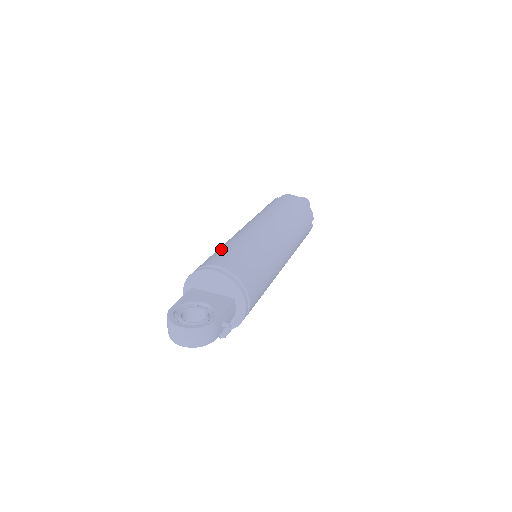
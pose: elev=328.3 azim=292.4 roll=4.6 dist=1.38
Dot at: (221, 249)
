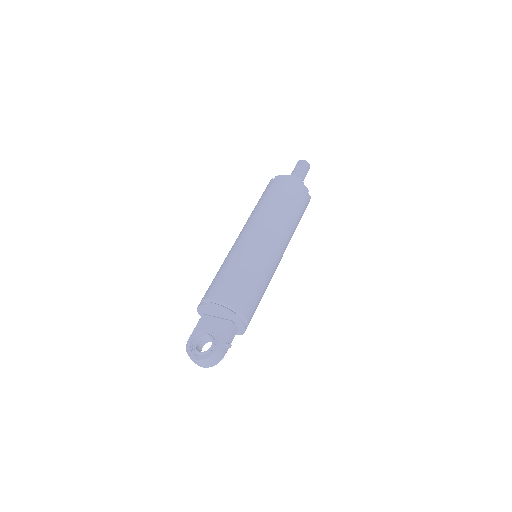
Dot at: (218, 274)
